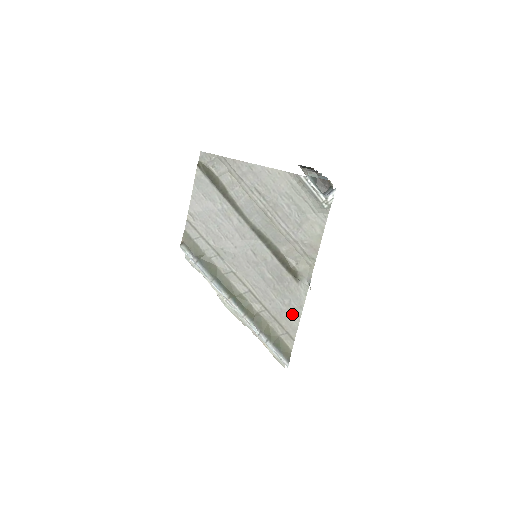
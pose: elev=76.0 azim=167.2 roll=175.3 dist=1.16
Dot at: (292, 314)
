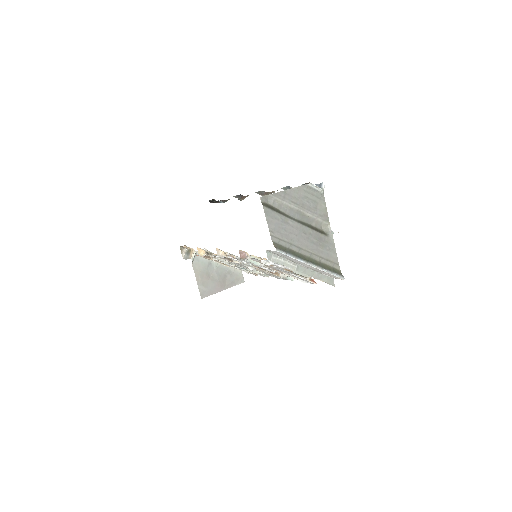
Dot at: (332, 253)
